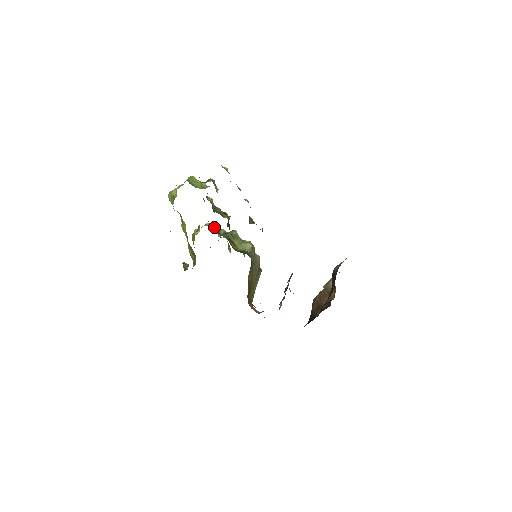
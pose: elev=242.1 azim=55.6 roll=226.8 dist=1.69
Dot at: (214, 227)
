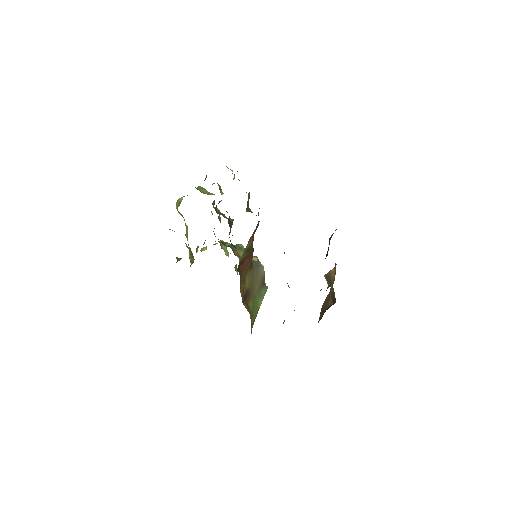
Dot at: occluded
